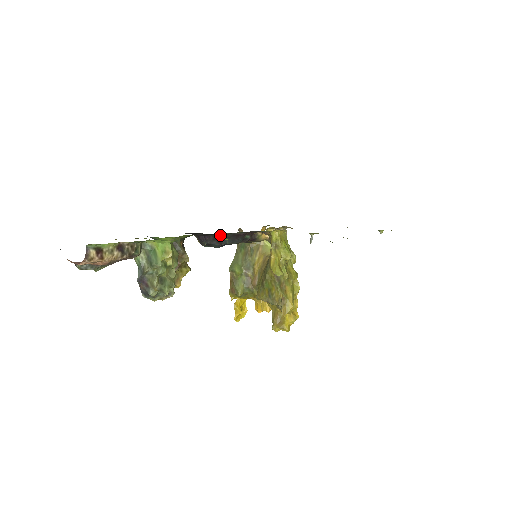
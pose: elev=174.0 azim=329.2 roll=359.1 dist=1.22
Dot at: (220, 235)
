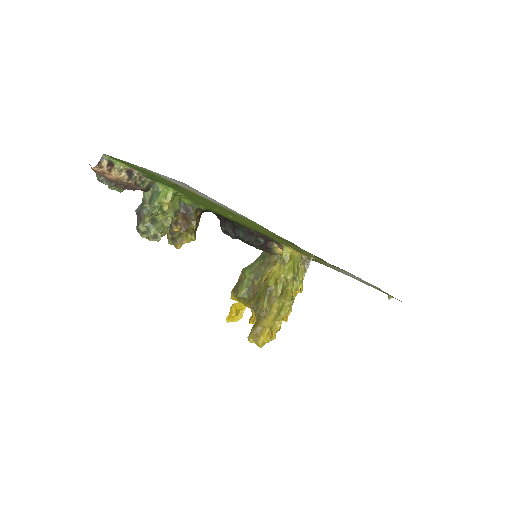
Dot at: (237, 225)
